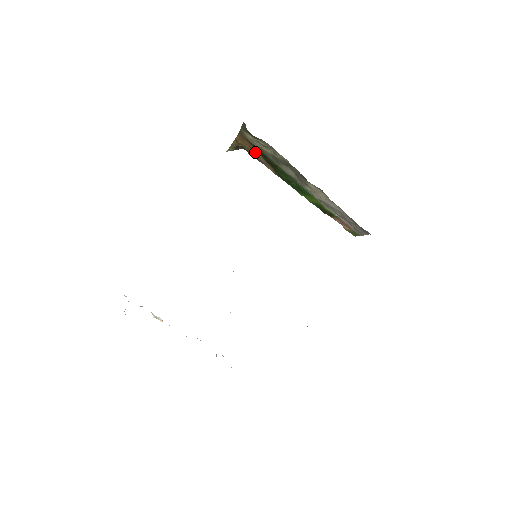
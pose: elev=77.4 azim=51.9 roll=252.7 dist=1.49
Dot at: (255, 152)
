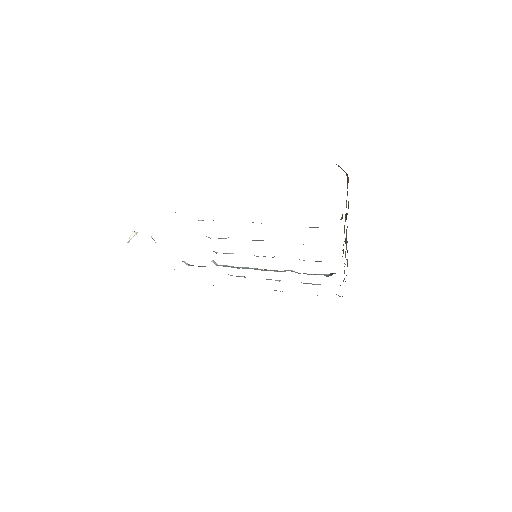
Dot at: occluded
